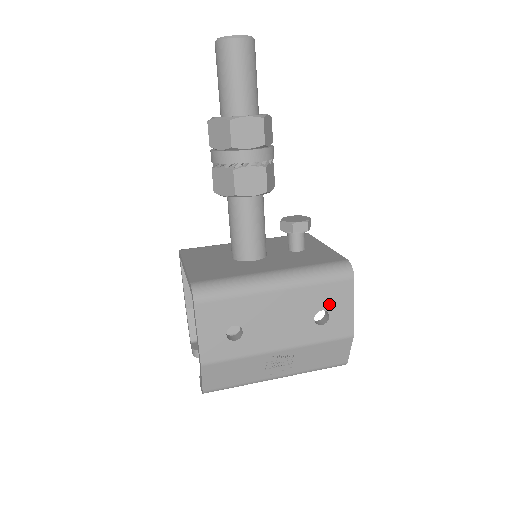
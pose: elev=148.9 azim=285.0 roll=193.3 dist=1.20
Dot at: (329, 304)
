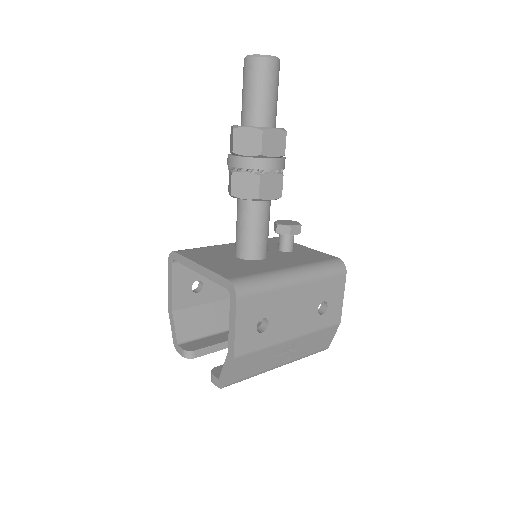
Dot at: (329, 296)
